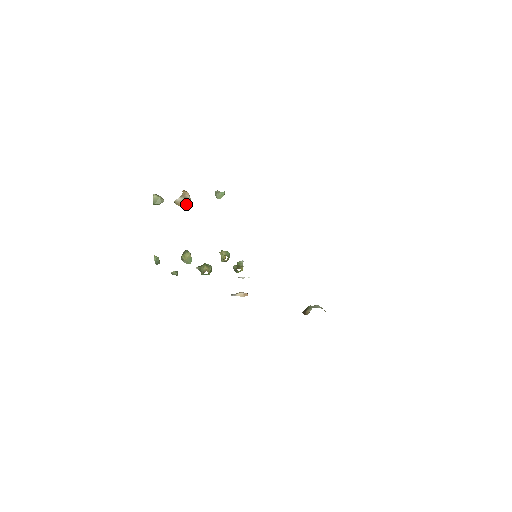
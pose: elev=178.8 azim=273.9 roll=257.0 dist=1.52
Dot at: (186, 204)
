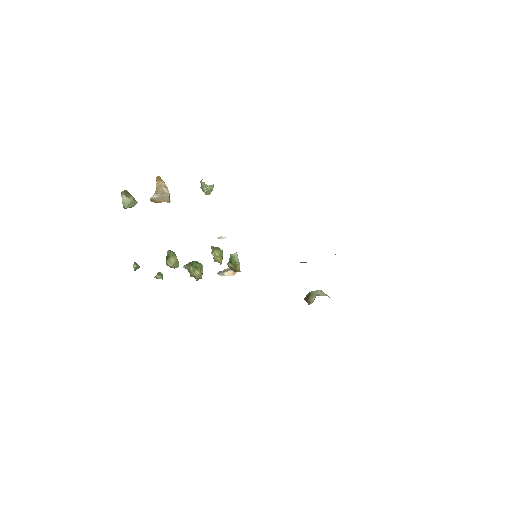
Dot at: (165, 201)
